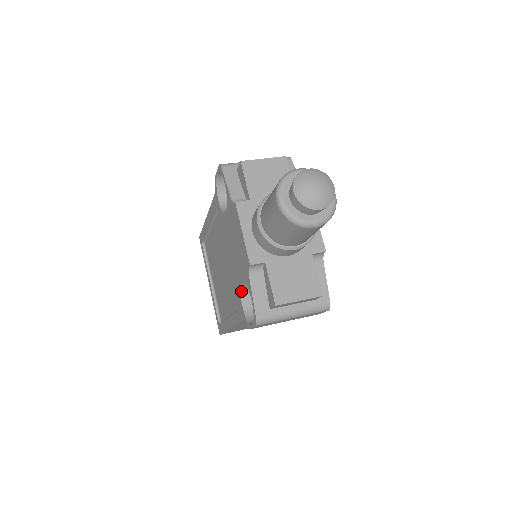
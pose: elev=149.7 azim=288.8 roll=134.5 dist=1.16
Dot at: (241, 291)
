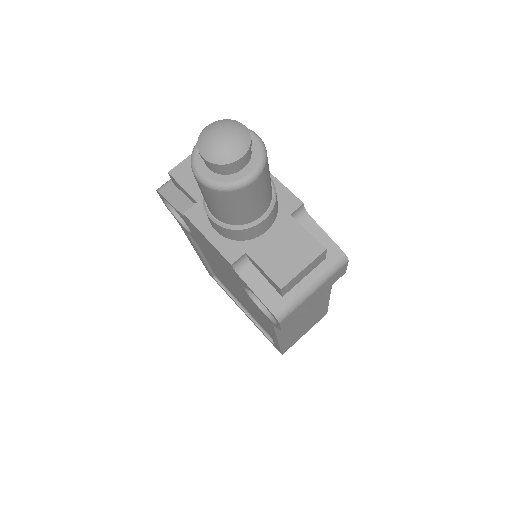
Dot at: (251, 298)
